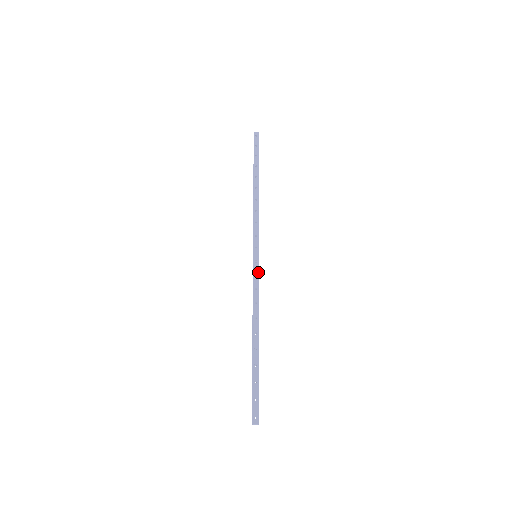
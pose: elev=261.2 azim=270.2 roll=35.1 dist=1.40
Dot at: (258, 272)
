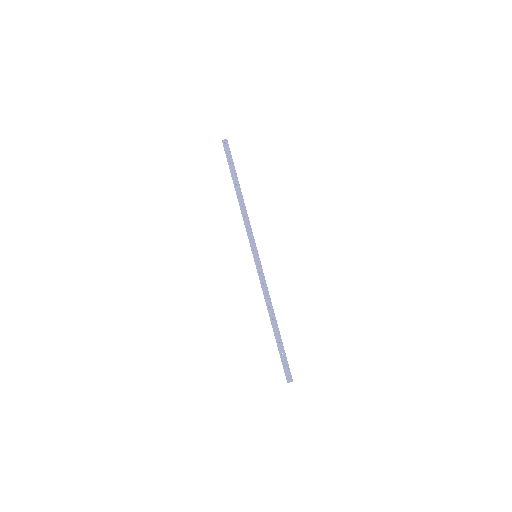
Dot at: (261, 270)
